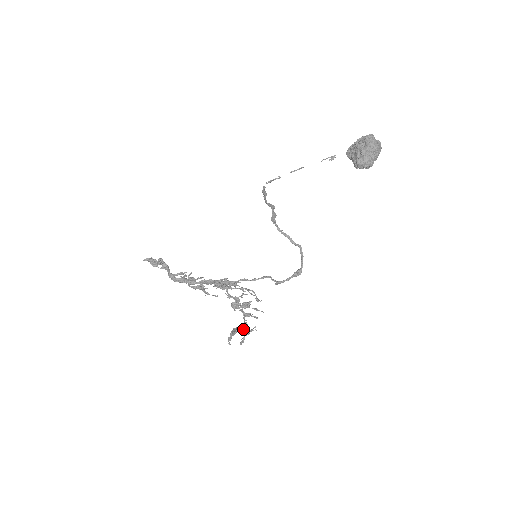
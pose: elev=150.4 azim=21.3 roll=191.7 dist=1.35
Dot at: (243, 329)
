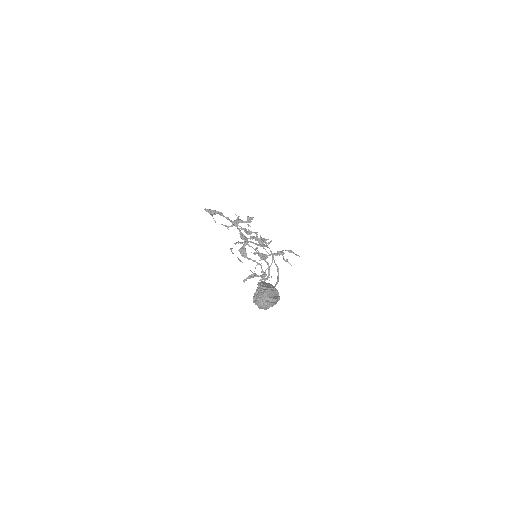
Dot at: (259, 276)
